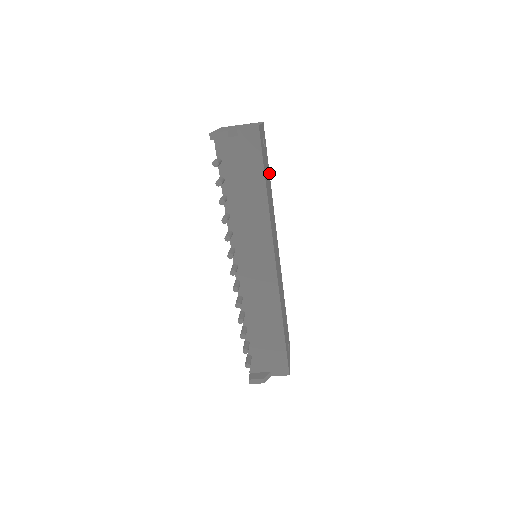
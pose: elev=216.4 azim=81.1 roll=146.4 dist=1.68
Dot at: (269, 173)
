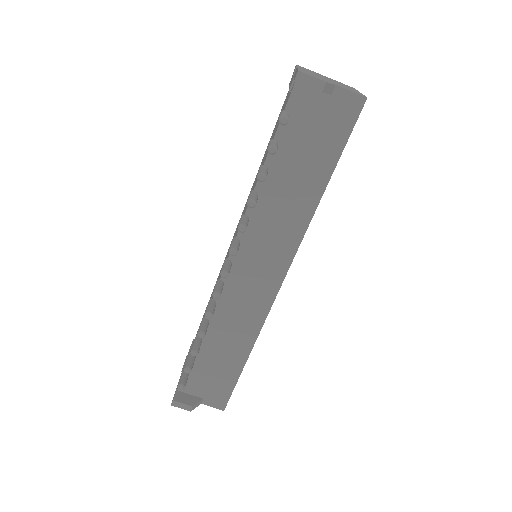
Dot at: occluded
